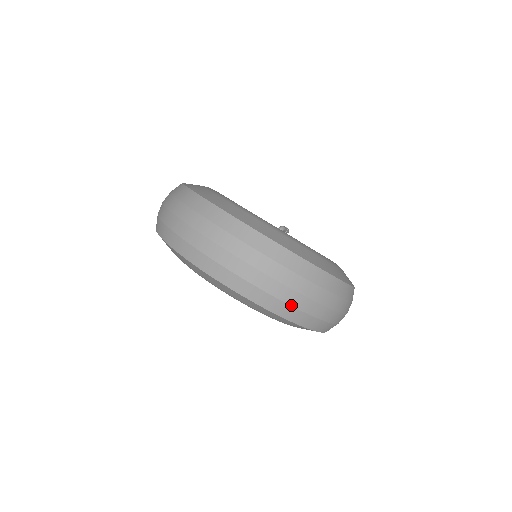
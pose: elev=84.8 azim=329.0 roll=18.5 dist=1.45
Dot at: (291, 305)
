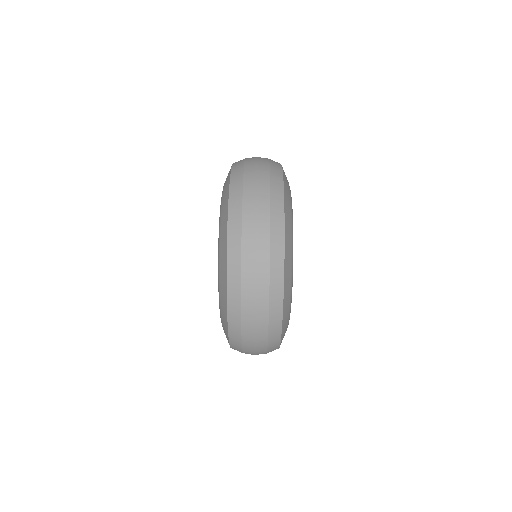
Dot at: (242, 300)
